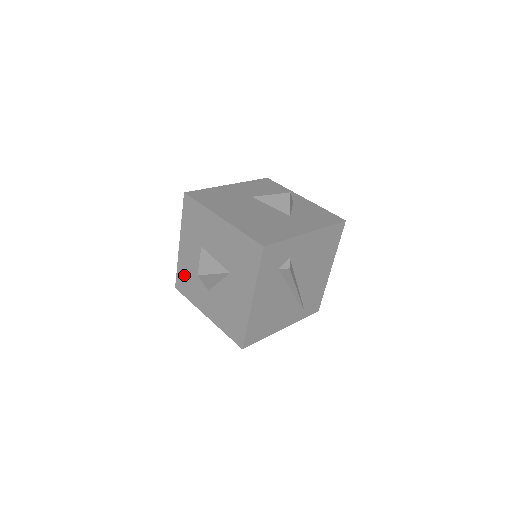
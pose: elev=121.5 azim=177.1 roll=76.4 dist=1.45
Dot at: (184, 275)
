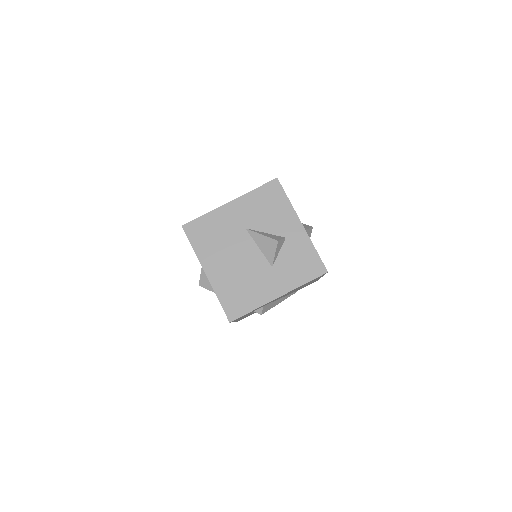
Dot at: occluded
